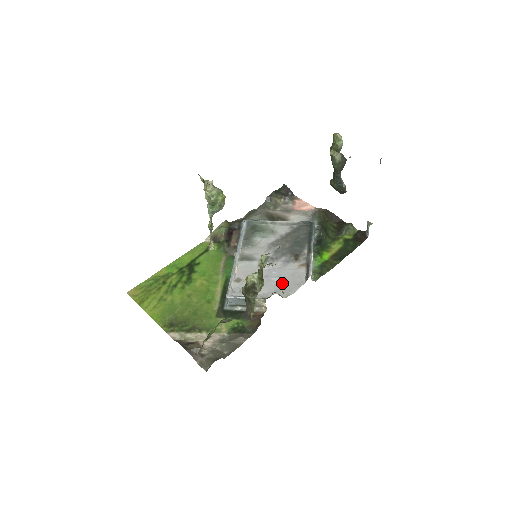
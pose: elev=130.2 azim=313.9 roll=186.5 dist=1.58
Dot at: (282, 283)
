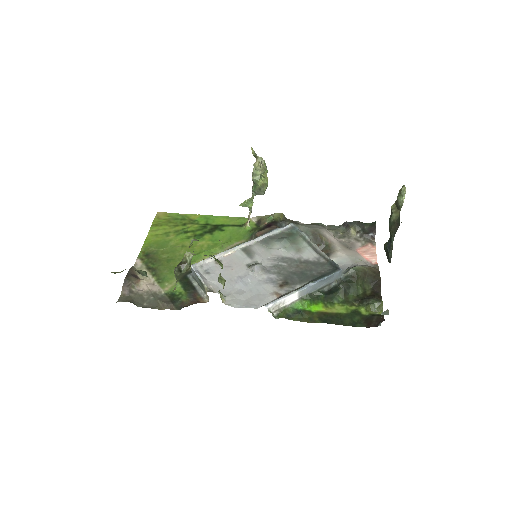
Dot at: (242, 292)
